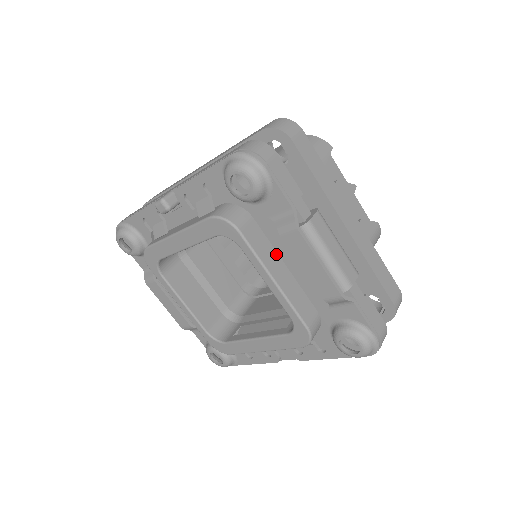
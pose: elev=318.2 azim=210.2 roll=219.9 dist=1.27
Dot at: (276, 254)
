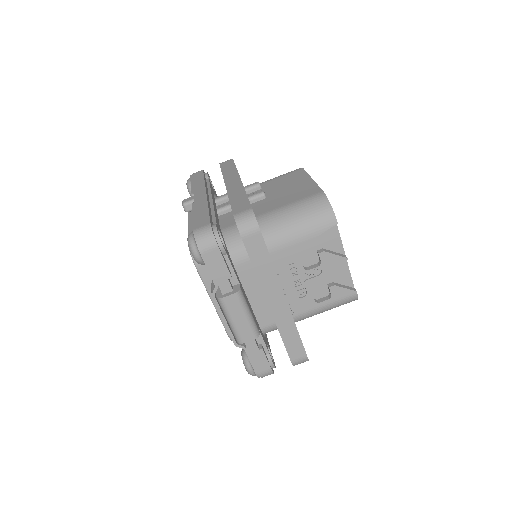
Dot at: occluded
